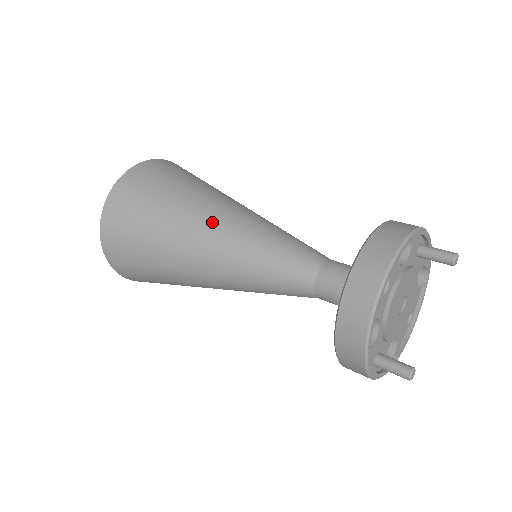
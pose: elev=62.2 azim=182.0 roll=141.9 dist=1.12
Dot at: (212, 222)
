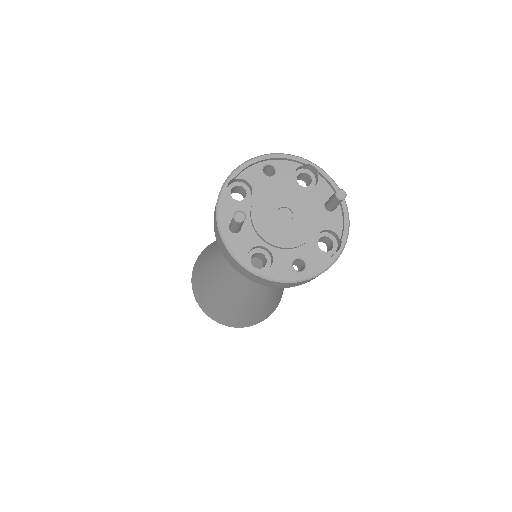
Dot at: occluded
